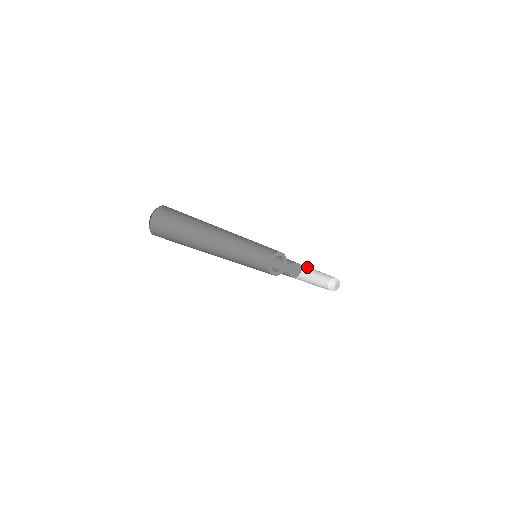
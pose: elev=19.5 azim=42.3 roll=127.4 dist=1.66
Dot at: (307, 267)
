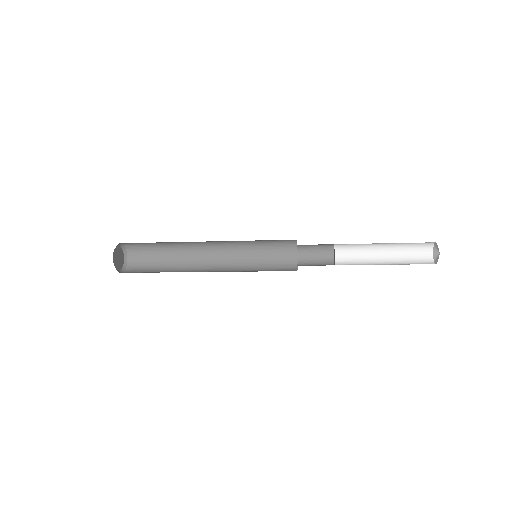
Dot at: occluded
